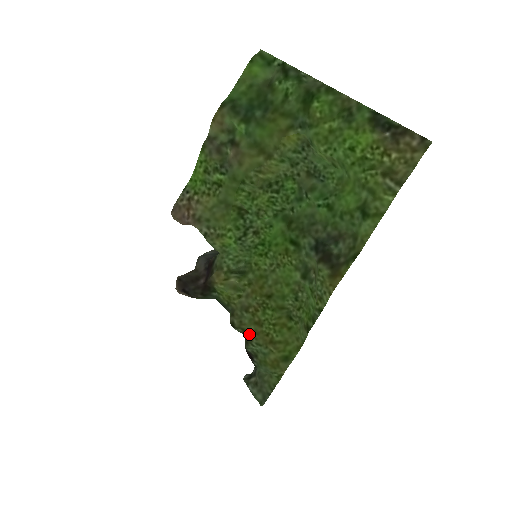
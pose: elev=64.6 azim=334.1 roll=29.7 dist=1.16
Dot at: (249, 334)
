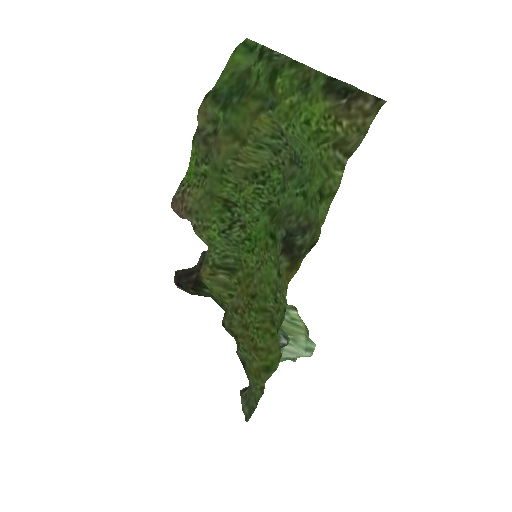
Dot at: (237, 337)
